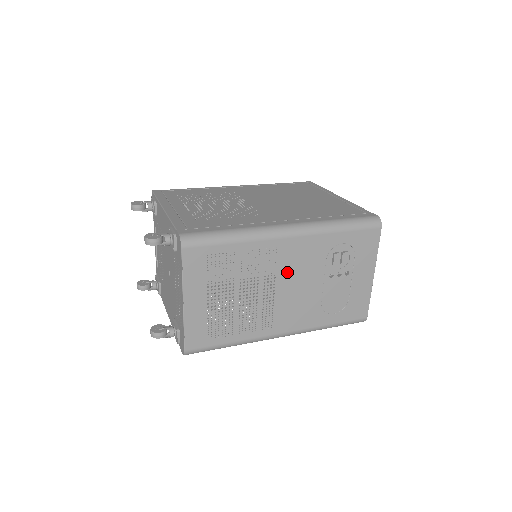
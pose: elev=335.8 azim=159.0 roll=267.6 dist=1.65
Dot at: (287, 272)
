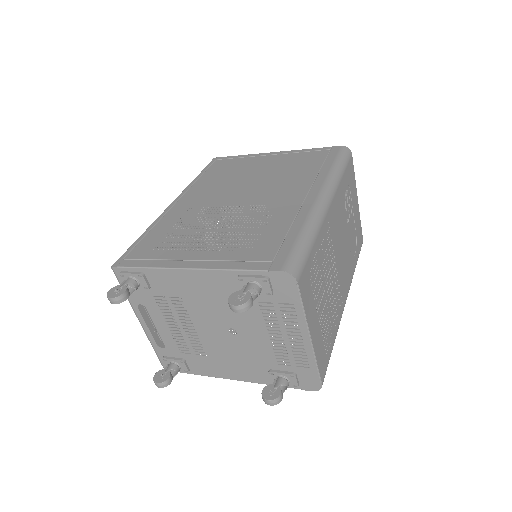
Dot at: (336, 241)
